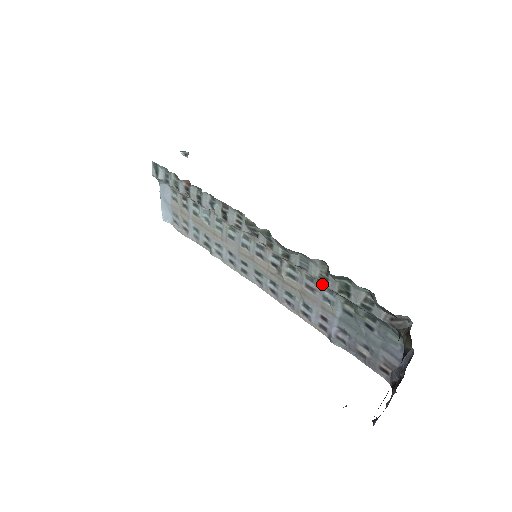
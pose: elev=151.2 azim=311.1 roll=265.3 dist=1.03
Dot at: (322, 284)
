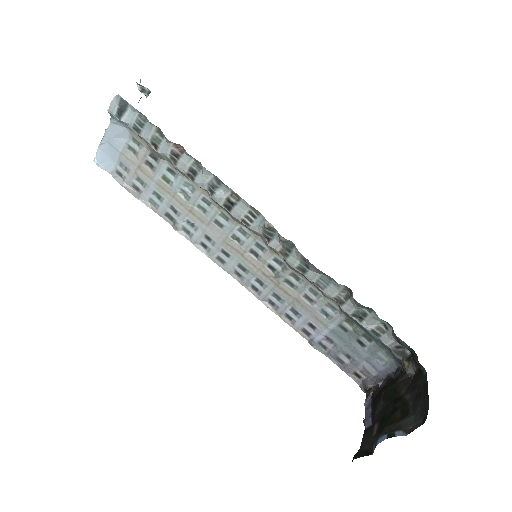
Dot at: (327, 301)
